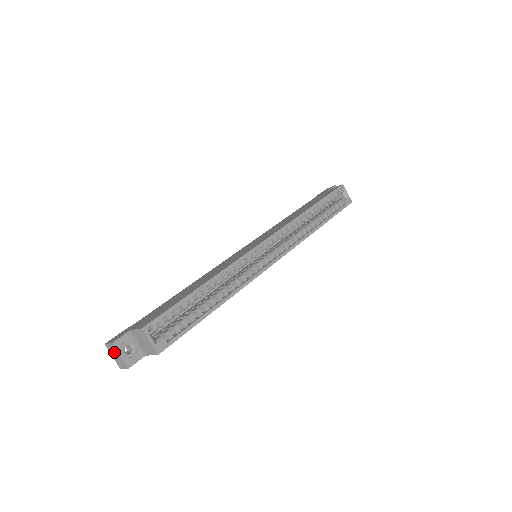
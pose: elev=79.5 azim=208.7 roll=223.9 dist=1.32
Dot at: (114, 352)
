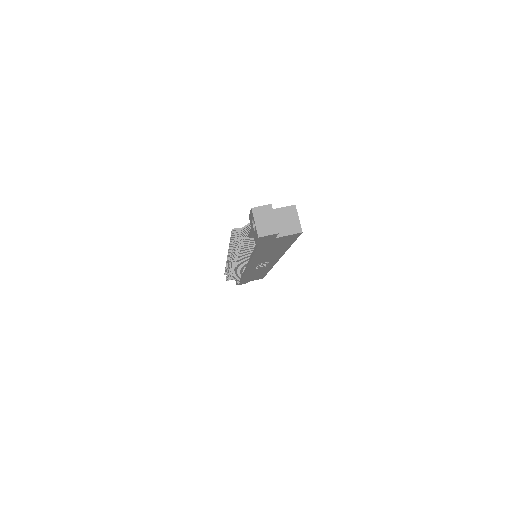
Dot at: (266, 215)
